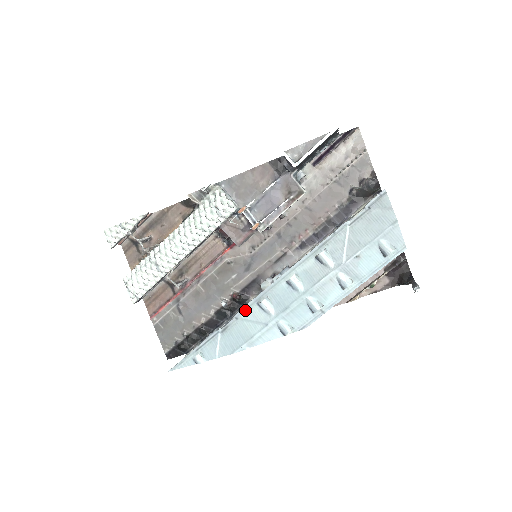
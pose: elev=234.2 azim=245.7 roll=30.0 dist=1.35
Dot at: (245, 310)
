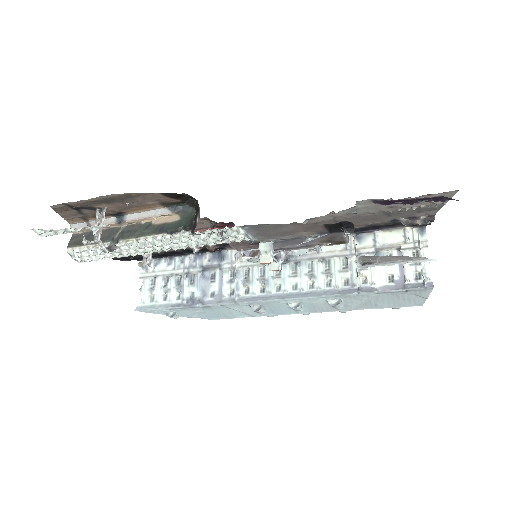
Dot at: (234, 305)
